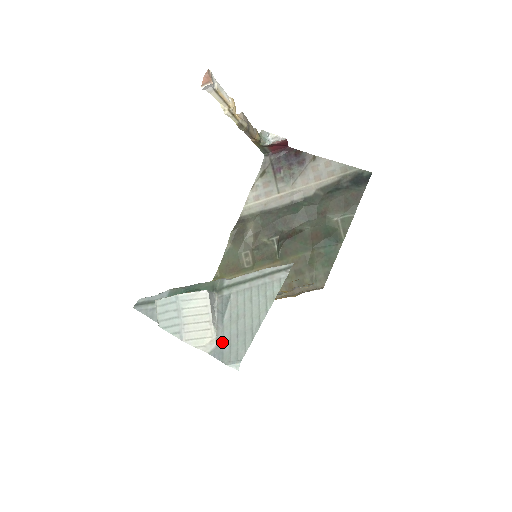
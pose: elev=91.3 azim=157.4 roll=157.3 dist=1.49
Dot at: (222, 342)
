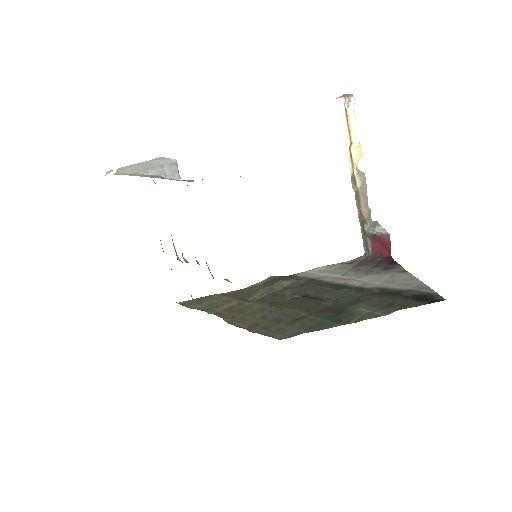
Dot at: (131, 175)
